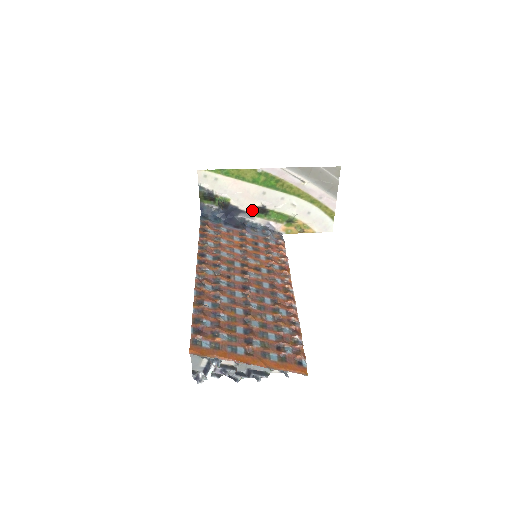
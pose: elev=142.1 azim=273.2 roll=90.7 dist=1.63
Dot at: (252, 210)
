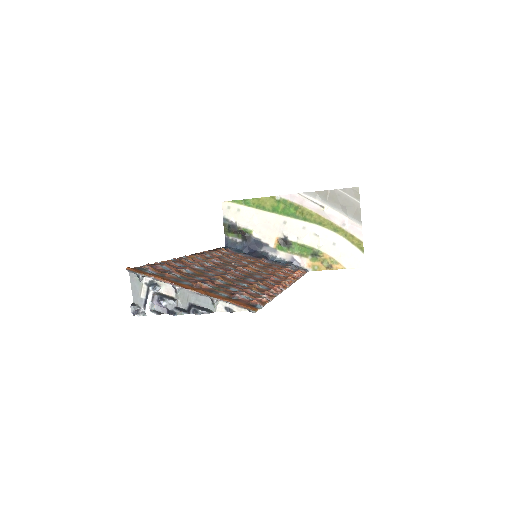
Dot at: (275, 243)
